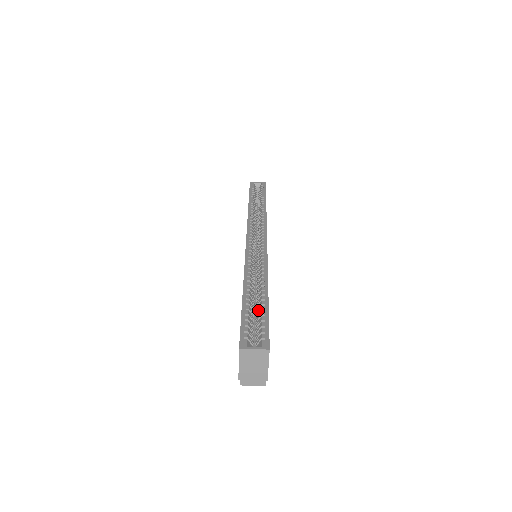
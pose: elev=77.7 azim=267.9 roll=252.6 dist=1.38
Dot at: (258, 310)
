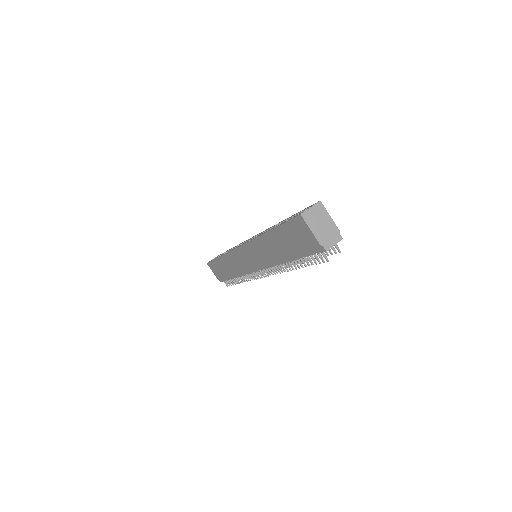
Dot at: occluded
